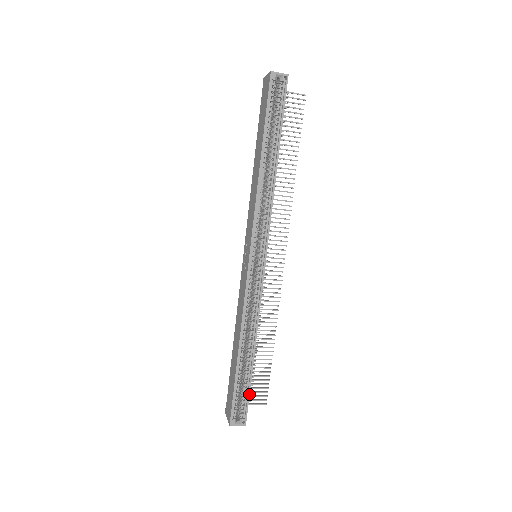
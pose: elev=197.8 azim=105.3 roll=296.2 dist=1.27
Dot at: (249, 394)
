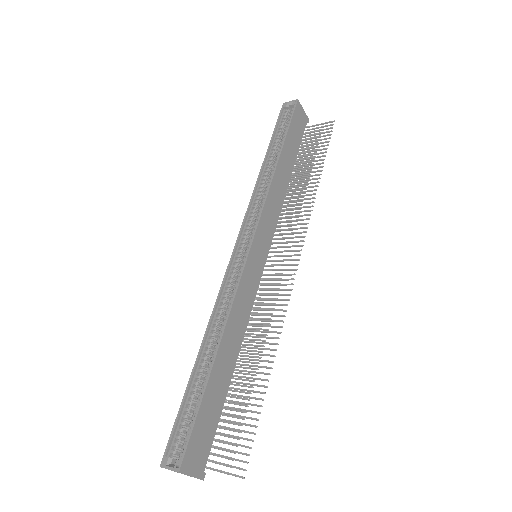
Dot at: (196, 418)
